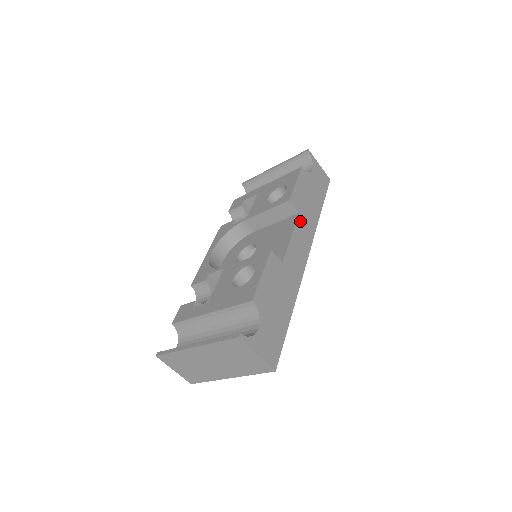
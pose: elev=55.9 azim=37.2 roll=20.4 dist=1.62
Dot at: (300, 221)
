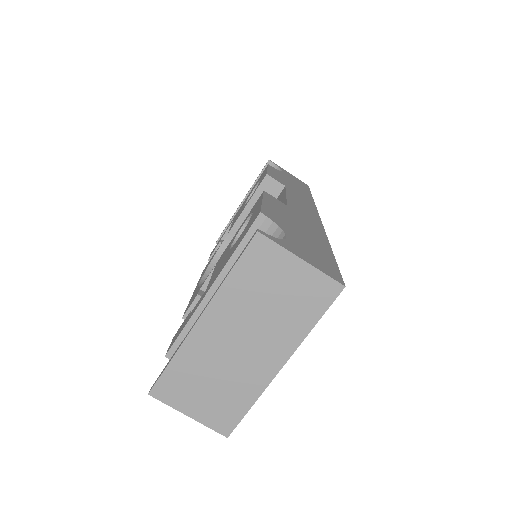
Dot at: (290, 191)
